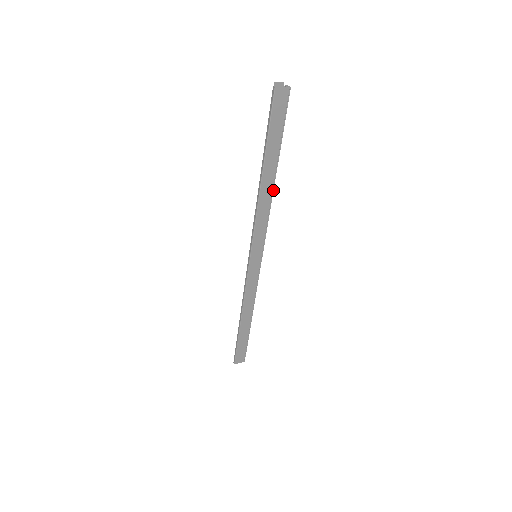
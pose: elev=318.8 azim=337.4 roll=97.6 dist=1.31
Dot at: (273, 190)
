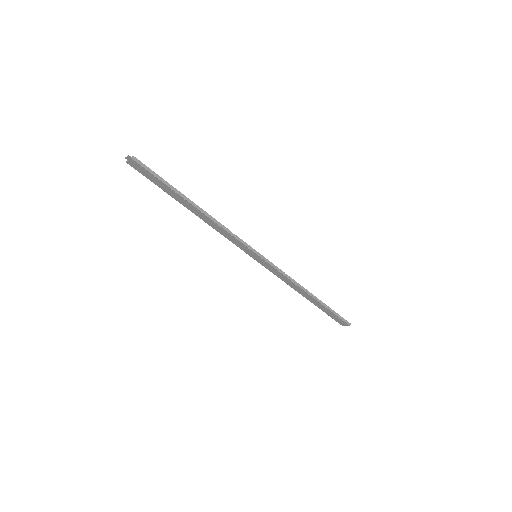
Dot at: (208, 216)
